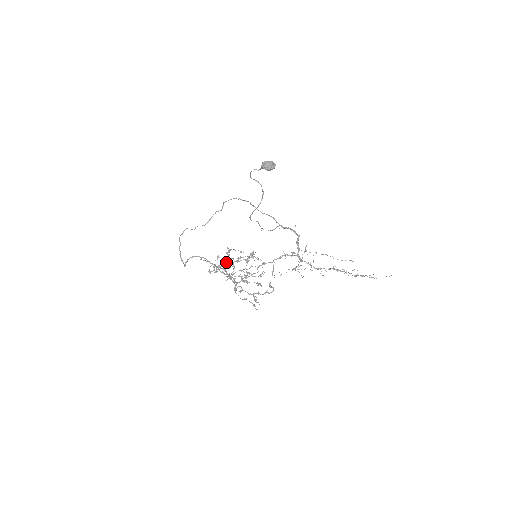
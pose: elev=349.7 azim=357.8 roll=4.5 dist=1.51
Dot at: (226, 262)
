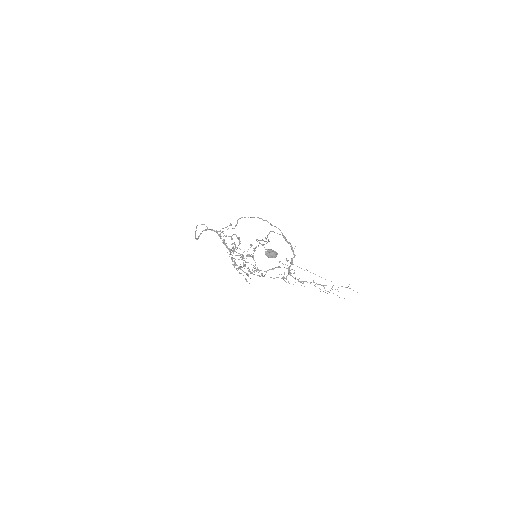
Dot at: (233, 243)
